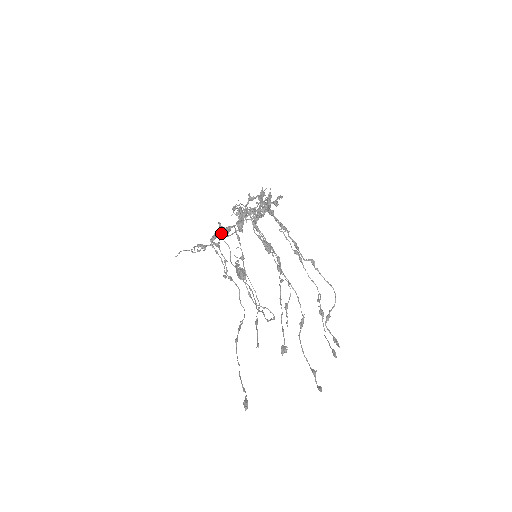
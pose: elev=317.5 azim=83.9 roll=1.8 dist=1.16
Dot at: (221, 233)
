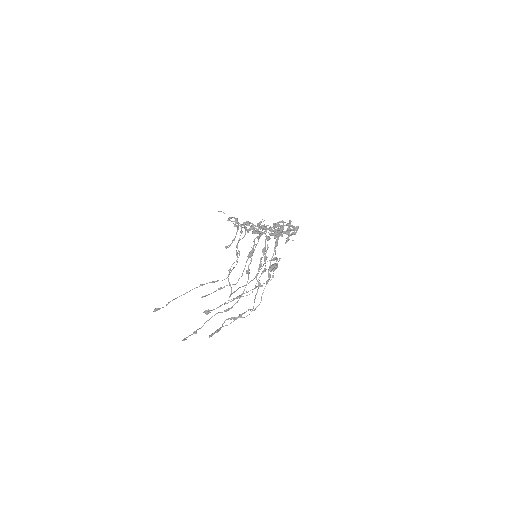
Dot at: (248, 224)
